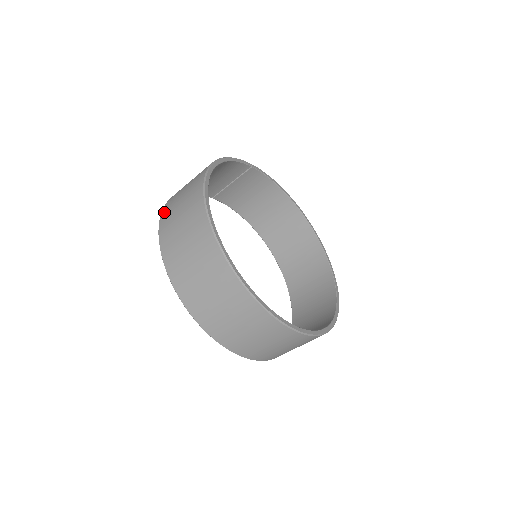
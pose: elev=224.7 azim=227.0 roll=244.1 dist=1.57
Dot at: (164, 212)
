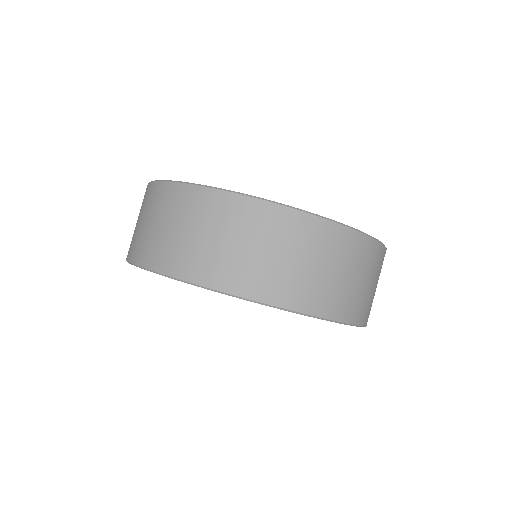
Dot at: occluded
